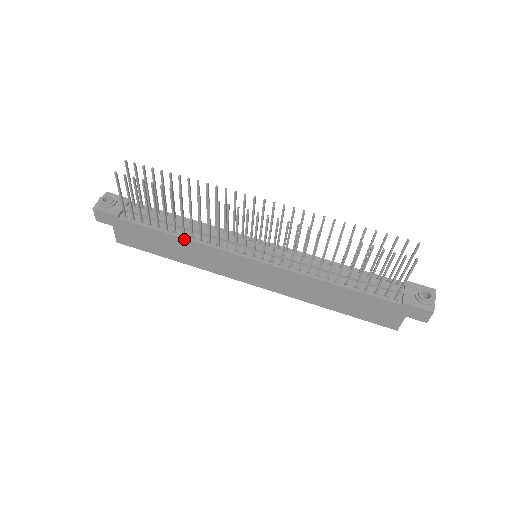
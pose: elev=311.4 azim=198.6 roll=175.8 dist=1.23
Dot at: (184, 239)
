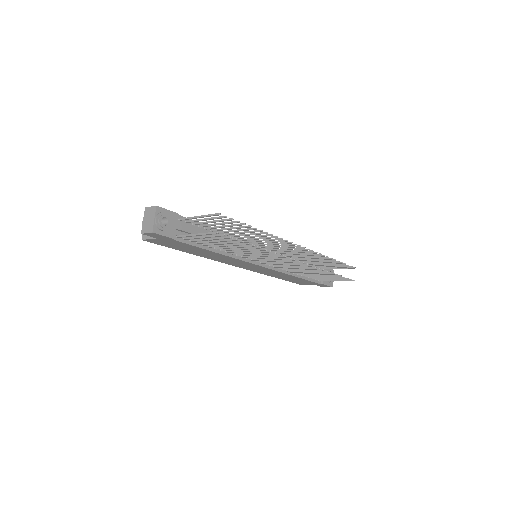
Dot at: (221, 254)
